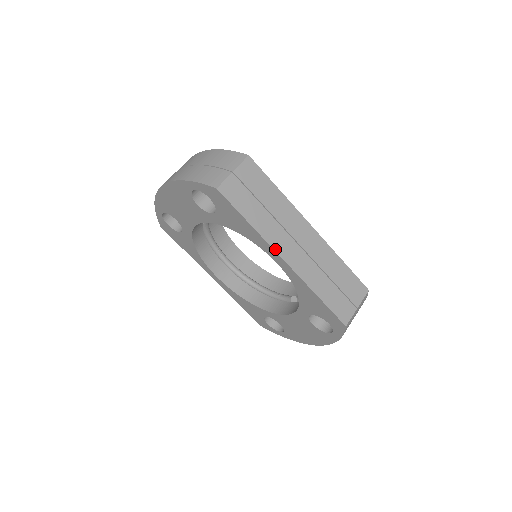
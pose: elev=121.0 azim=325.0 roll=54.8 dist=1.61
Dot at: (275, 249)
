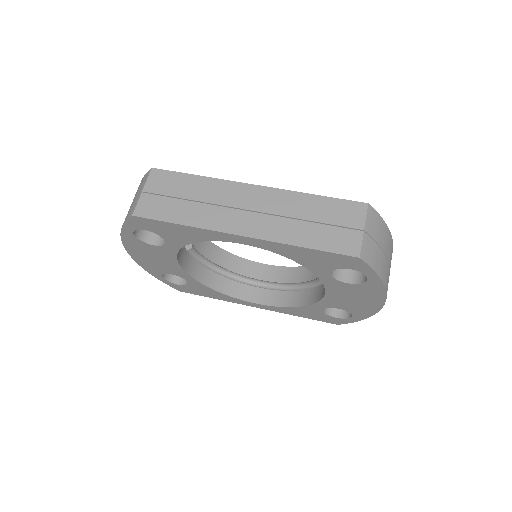
Dot at: (223, 231)
